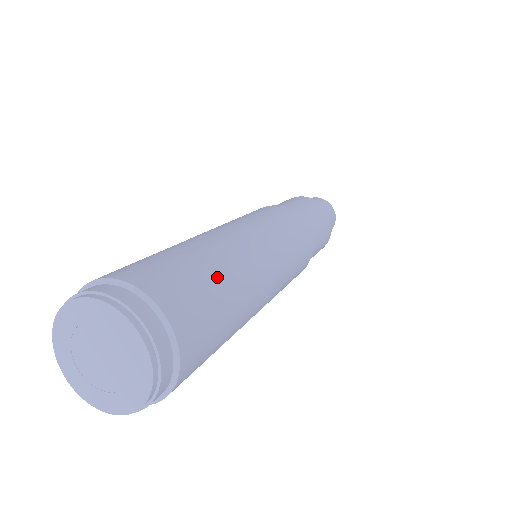
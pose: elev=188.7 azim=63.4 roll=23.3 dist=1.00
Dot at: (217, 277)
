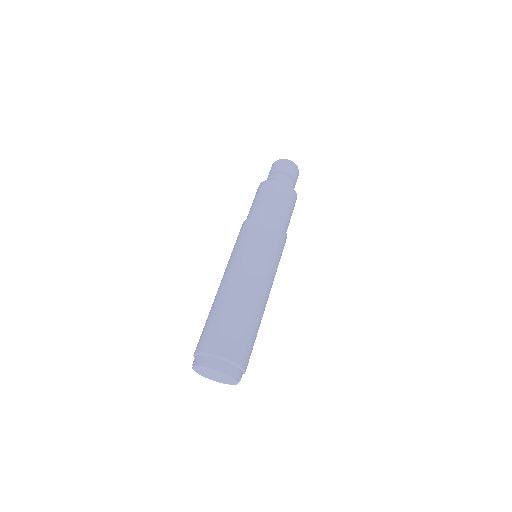
Dot at: (233, 318)
